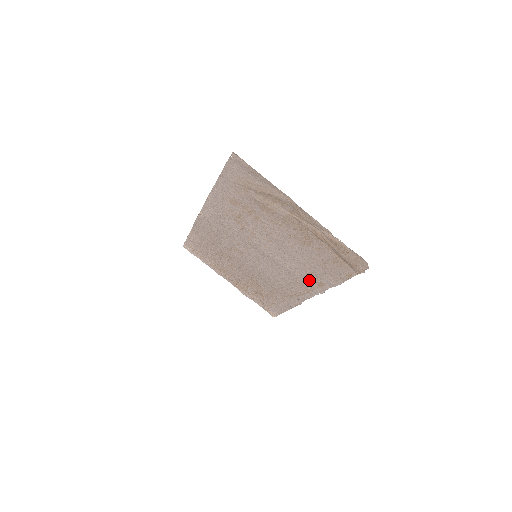
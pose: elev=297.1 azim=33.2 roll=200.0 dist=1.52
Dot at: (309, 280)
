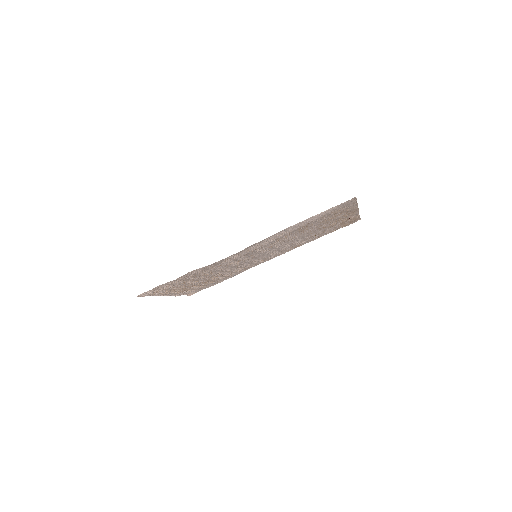
Dot at: (290, 248)
